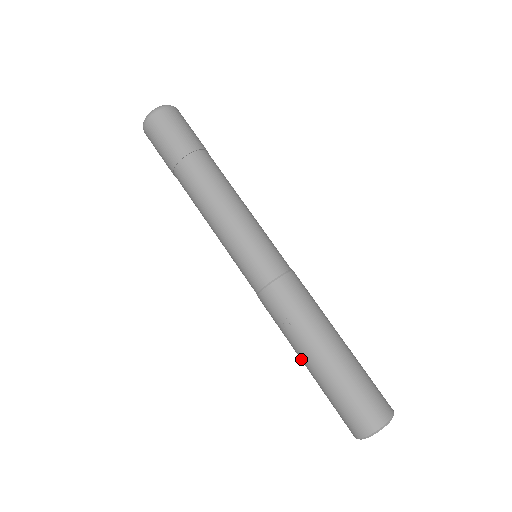
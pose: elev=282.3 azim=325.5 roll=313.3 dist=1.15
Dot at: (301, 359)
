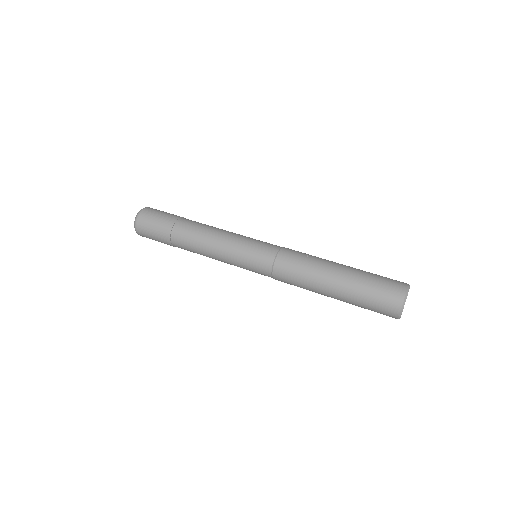
Dot at: (332, 276)
